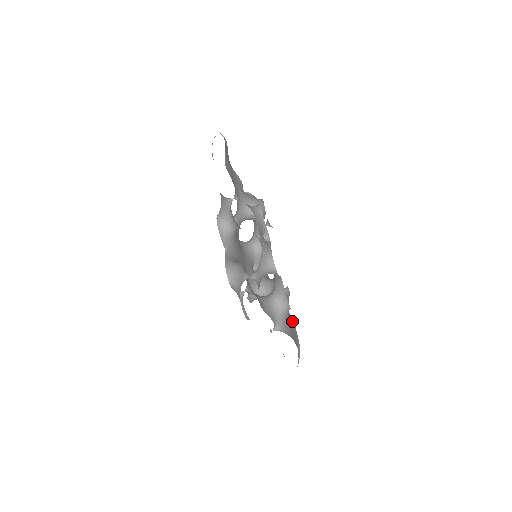
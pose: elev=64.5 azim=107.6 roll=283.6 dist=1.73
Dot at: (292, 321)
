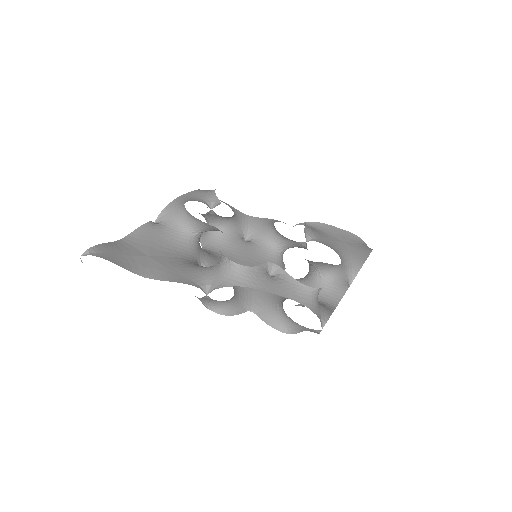
Dot at: (325, 227)
